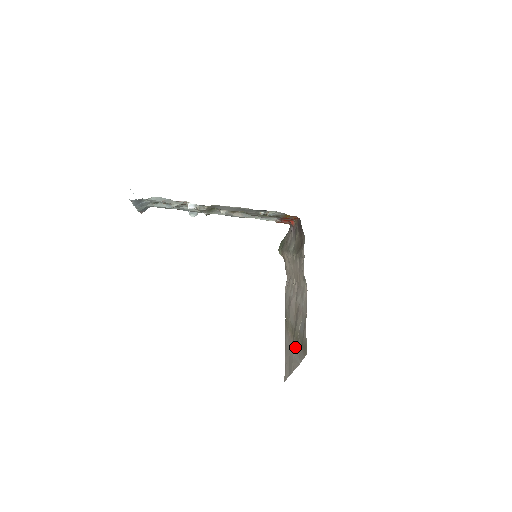
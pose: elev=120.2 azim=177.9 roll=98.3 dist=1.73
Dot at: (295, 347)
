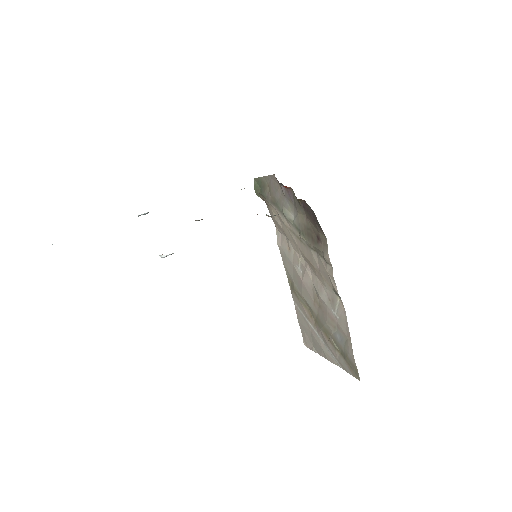
Dot at: (326, 343)
